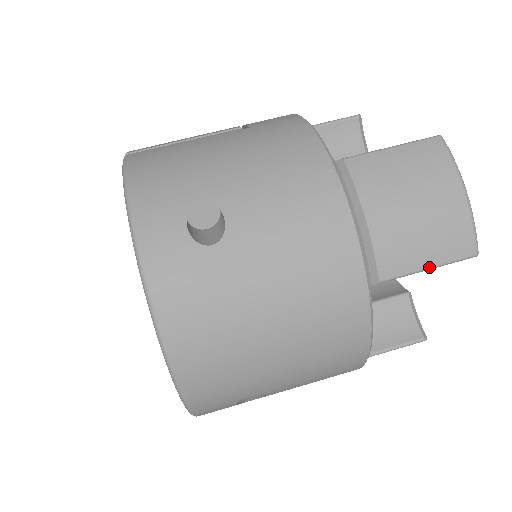
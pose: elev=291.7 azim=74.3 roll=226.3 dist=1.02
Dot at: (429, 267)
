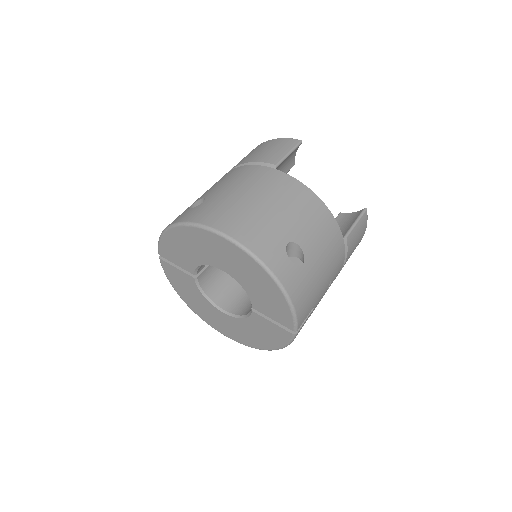
Dot at: (288, 152)
